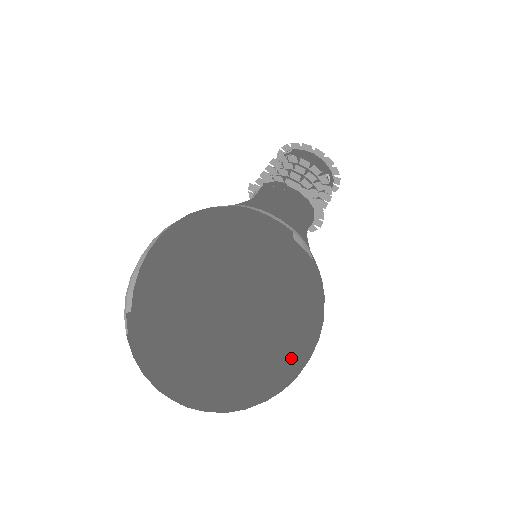
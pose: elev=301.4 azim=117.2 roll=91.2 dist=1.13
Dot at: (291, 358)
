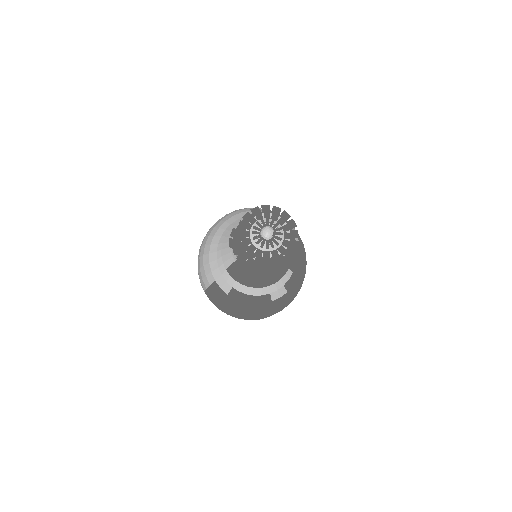
Dot at: occluded
